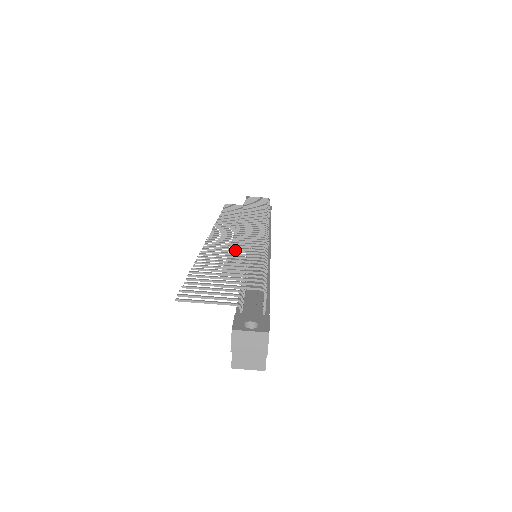
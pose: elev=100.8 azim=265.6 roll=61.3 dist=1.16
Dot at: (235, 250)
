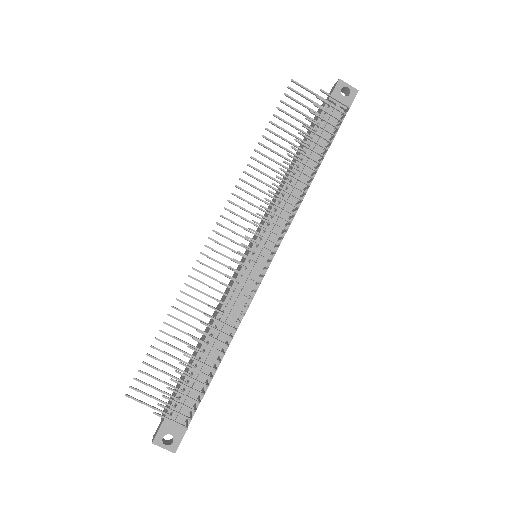
Dot at: (202, 333)
